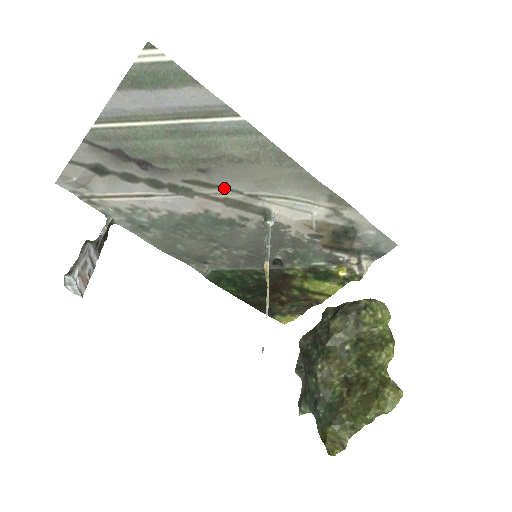
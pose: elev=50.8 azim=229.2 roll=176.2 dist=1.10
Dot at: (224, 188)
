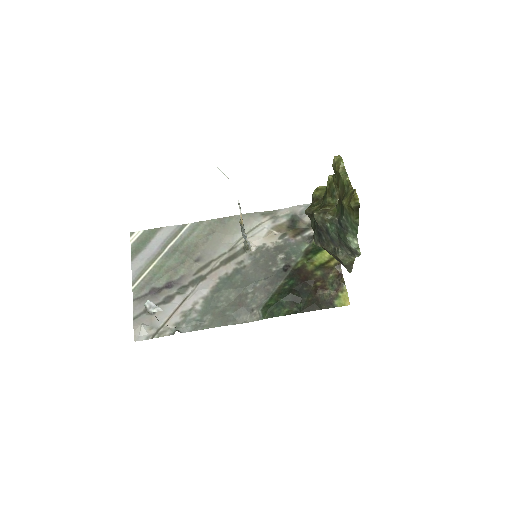
Dot at: (215, 259)
